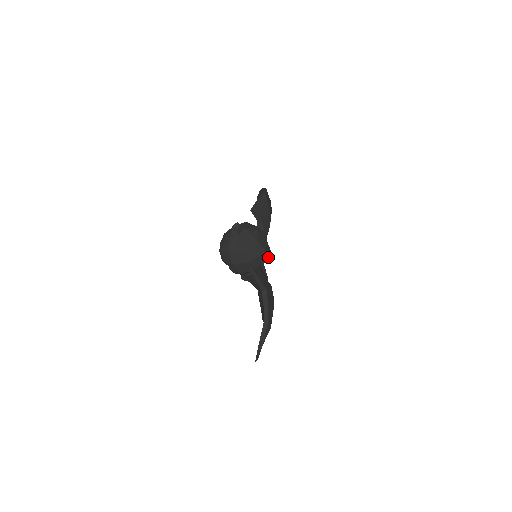
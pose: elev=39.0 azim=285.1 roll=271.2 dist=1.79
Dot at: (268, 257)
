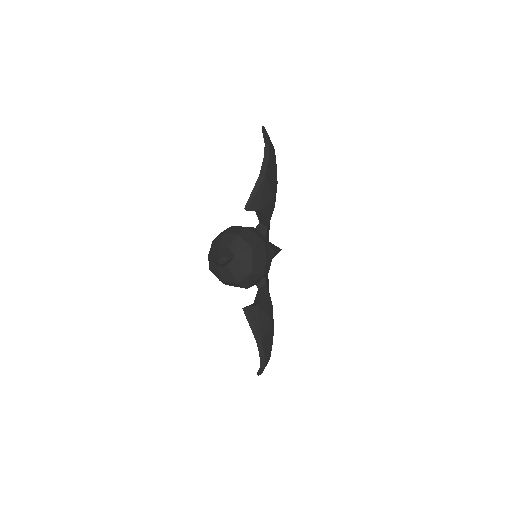
Dot at: (269, 268)
